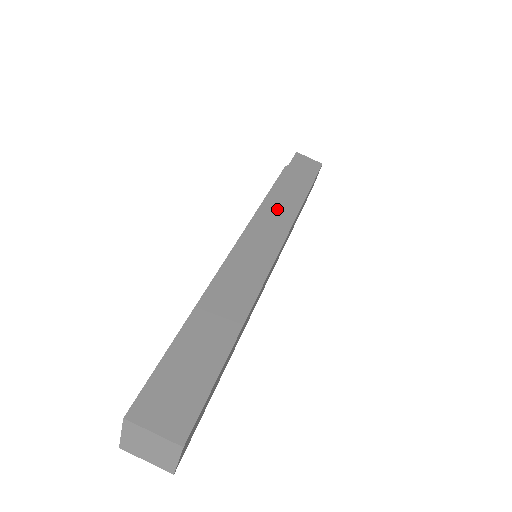
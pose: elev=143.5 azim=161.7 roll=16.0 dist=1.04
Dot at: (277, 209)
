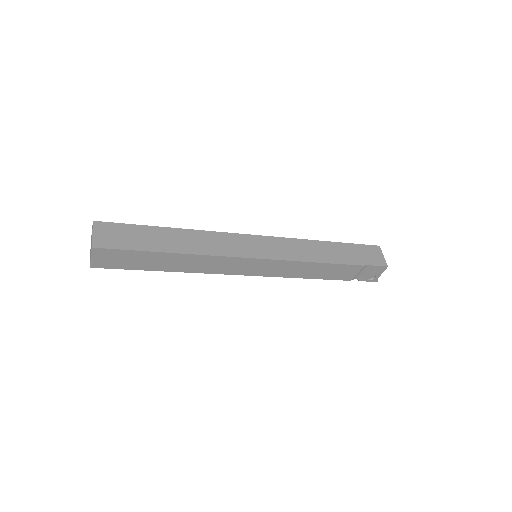
Dot at: occluded
